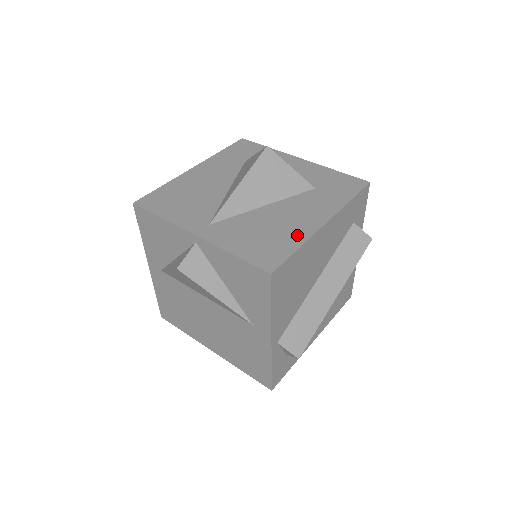
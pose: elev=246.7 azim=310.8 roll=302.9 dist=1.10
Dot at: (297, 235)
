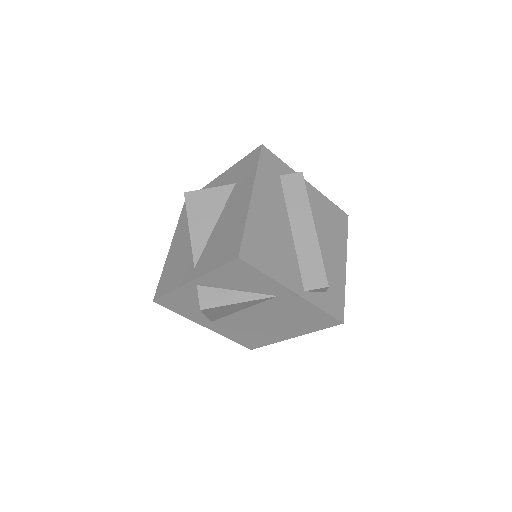
Dot at: (240, 221)
